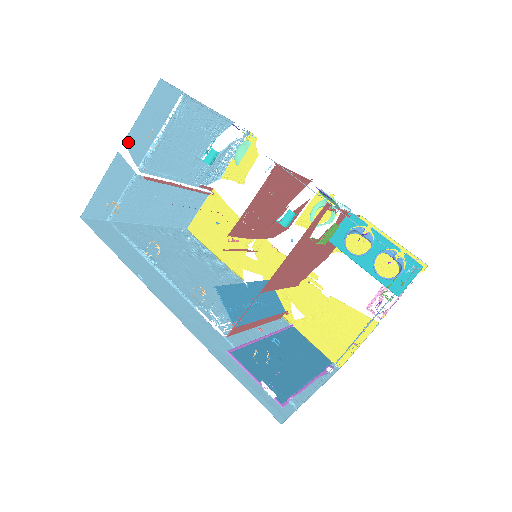
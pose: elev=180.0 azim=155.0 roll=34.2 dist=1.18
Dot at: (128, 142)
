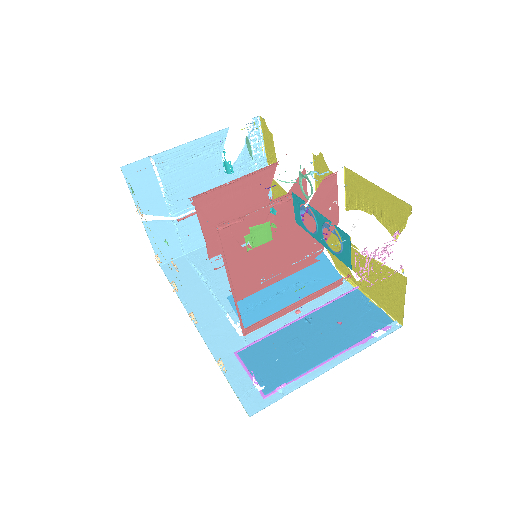
Dot at: (143, 211)
